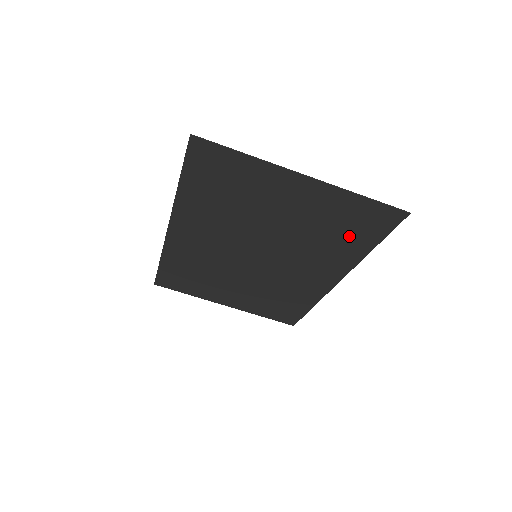
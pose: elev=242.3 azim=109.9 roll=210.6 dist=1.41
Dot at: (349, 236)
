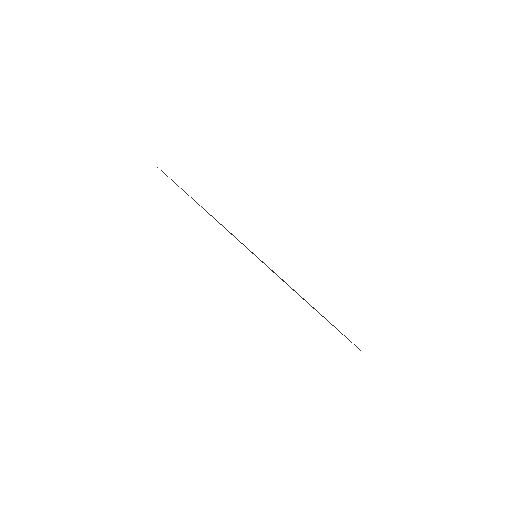
Dot at: occluded
